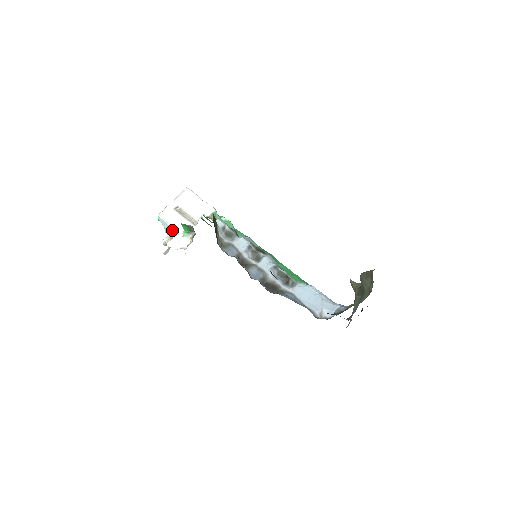
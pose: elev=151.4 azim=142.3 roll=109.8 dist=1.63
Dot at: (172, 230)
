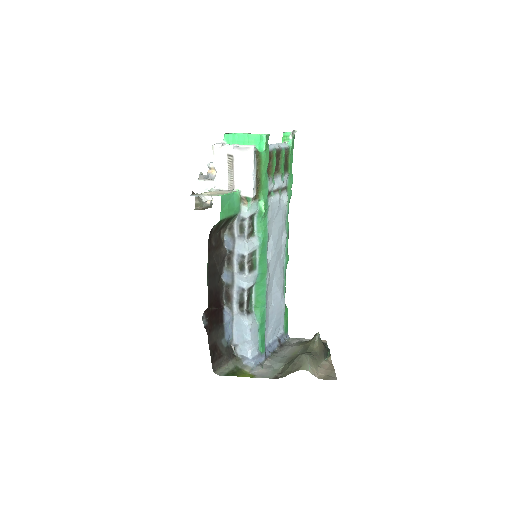
Dot at: occluded
